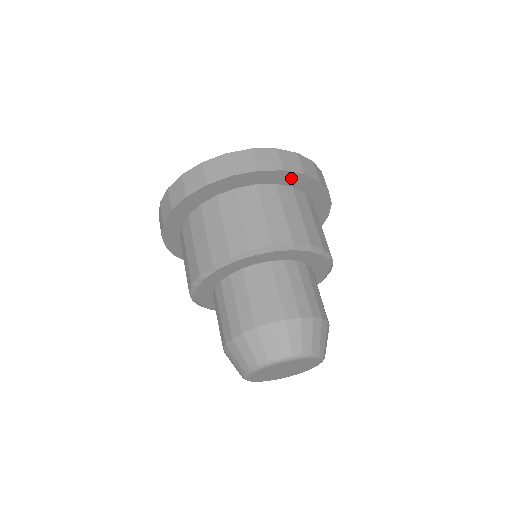
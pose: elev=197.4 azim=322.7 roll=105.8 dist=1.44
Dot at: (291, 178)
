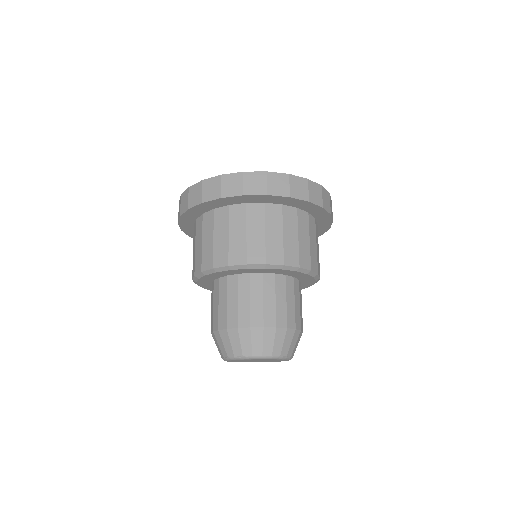
Dot at: (321, 213)
